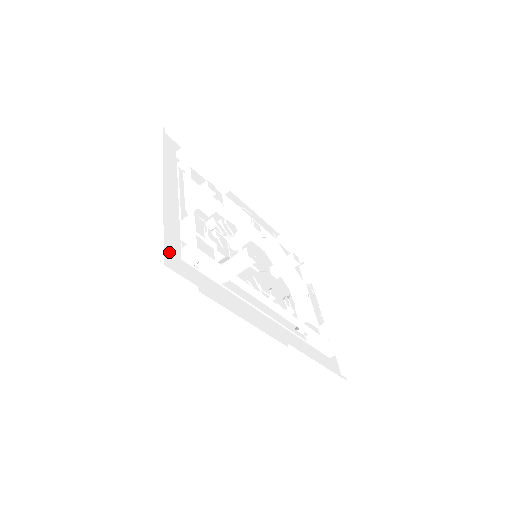
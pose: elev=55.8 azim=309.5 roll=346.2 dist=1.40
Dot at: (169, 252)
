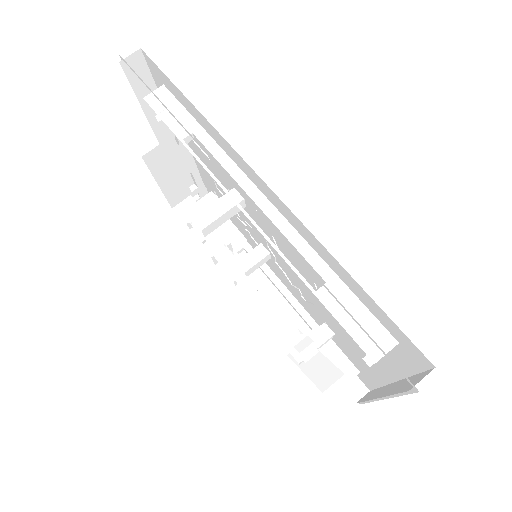
Dot at: occluded
